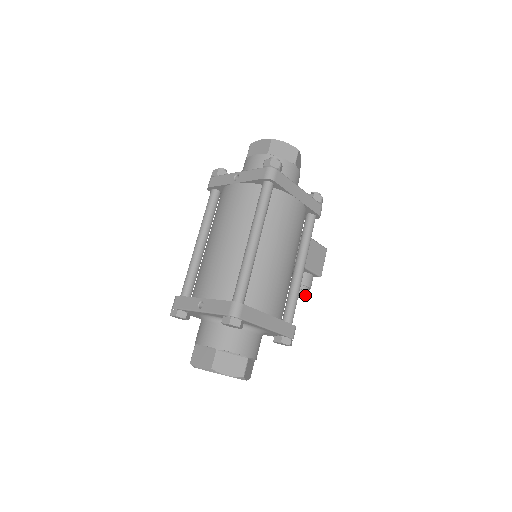
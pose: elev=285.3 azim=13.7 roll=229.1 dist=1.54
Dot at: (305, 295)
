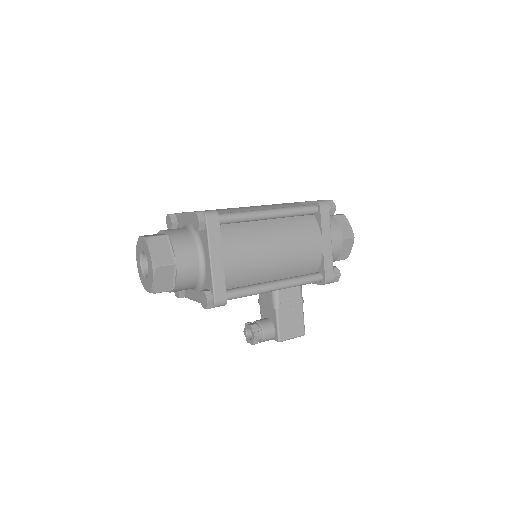
Dot at: (254, 333)
